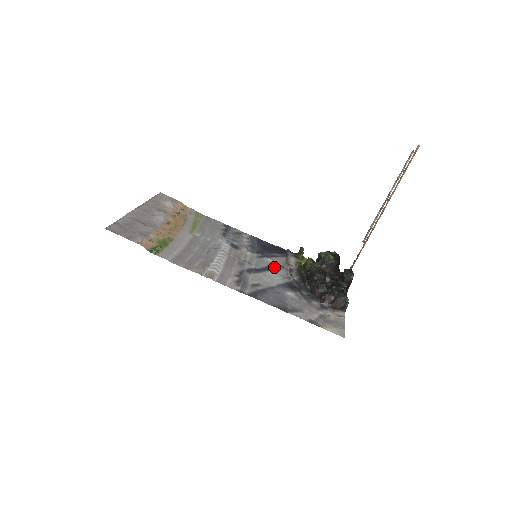
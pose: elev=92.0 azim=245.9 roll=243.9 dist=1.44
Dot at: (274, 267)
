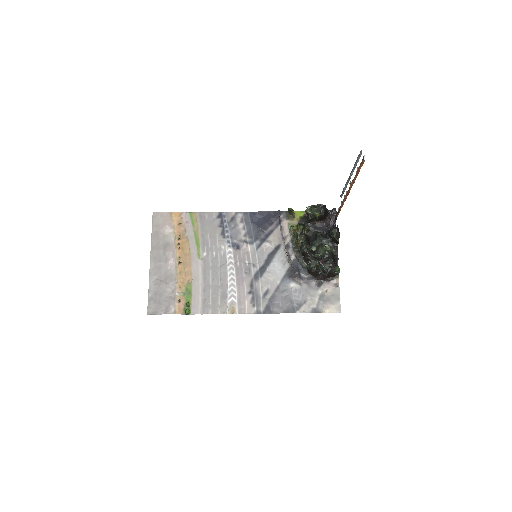
Dot at: (273, 253)
